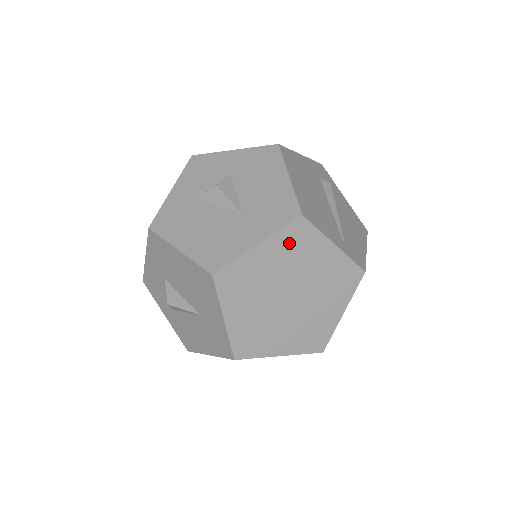
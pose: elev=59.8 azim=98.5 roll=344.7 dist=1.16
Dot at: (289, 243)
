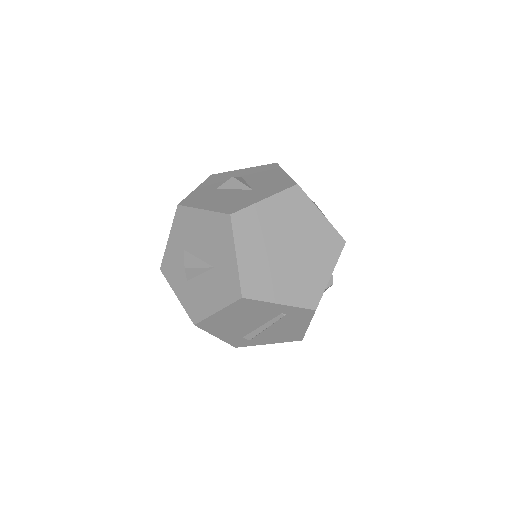
Dot at: (288, 203)
